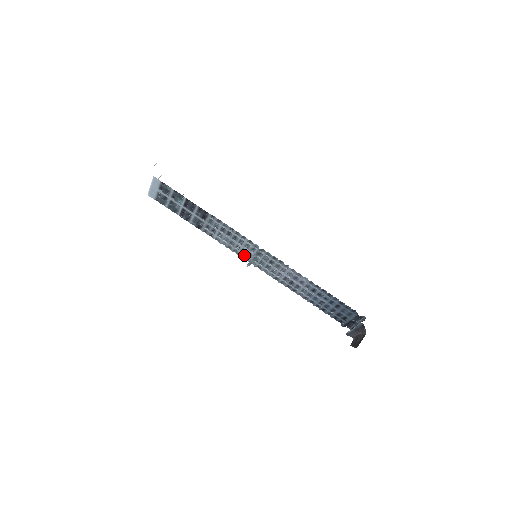
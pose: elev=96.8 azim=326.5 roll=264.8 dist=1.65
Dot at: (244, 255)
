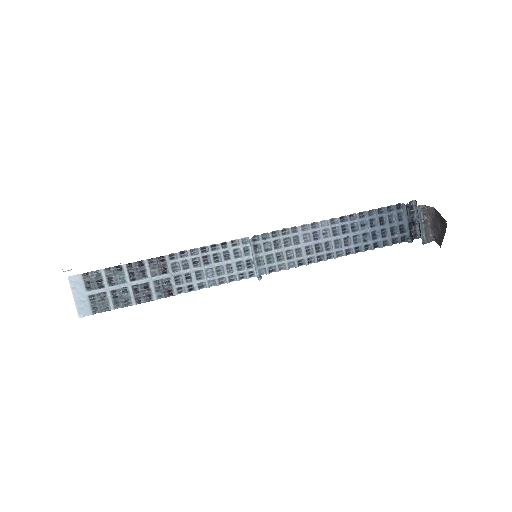
Dot at: (244, 271)
